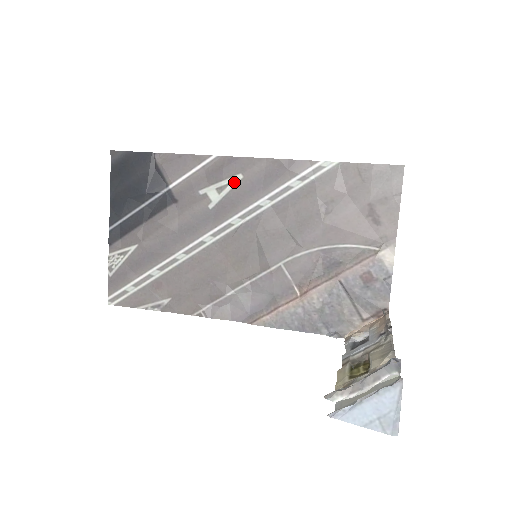
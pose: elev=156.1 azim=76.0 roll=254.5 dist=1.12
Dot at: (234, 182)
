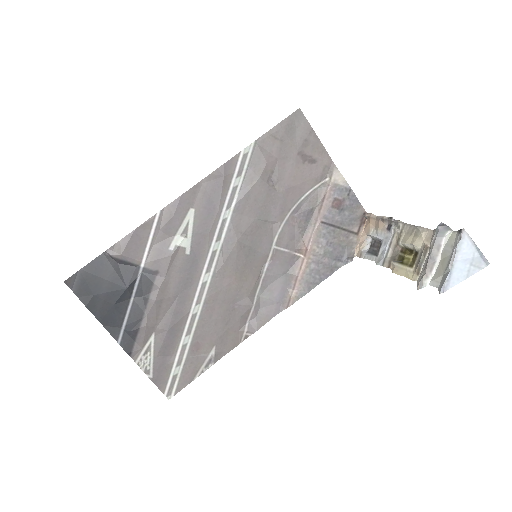
Dot at: (191, 219)
